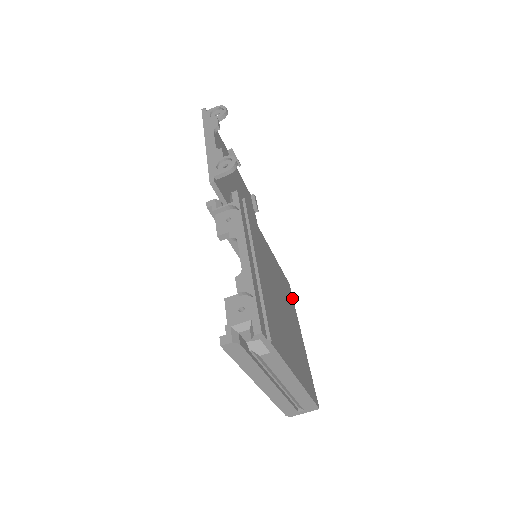
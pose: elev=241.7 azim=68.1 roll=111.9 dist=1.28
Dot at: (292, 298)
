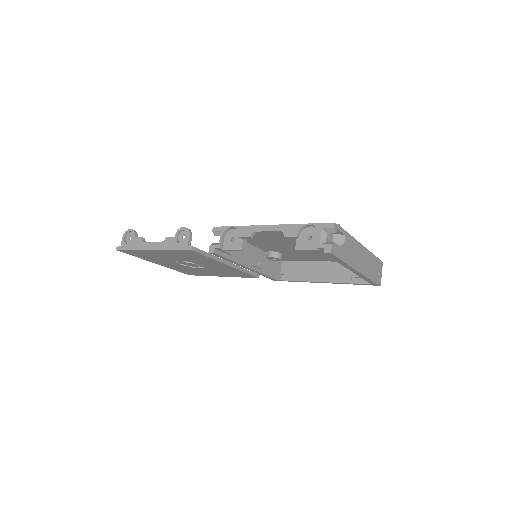
Dot at: (292, 260)
